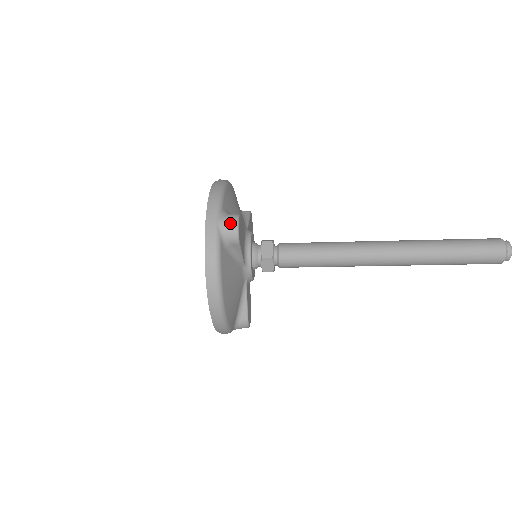
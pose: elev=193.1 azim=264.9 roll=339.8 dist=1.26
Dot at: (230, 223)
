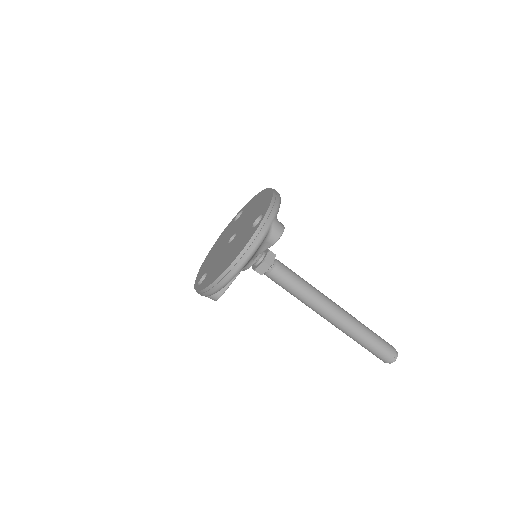
Dot at: (279, 228)
